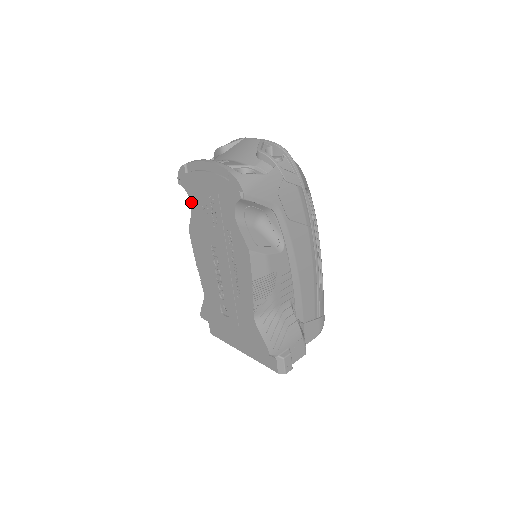
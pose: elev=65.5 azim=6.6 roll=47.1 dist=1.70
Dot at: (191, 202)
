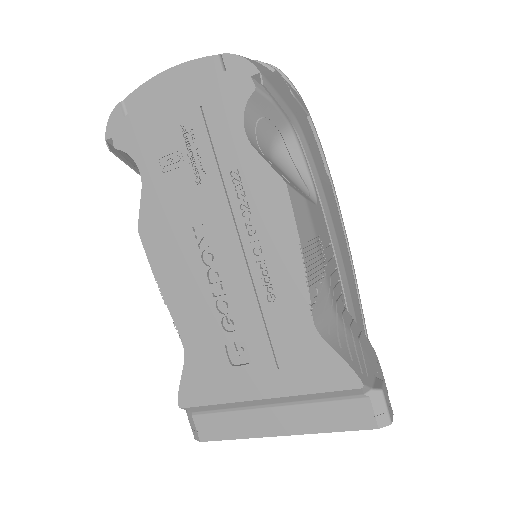
Dot at: (140, 167)
